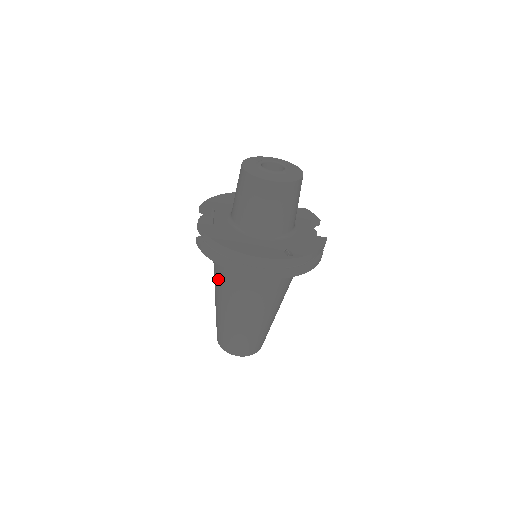
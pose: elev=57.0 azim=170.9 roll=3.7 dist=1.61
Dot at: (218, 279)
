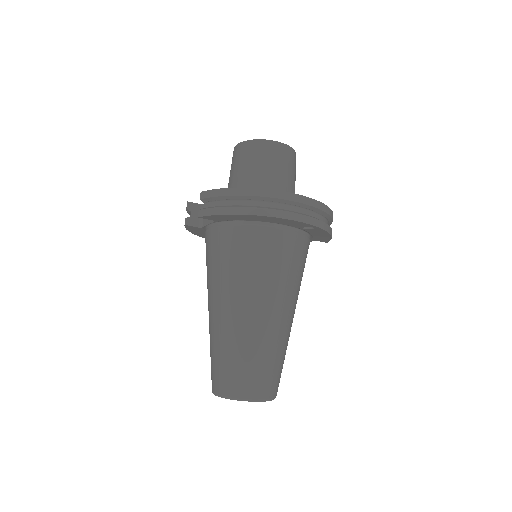
Dot at: (224, 270)
